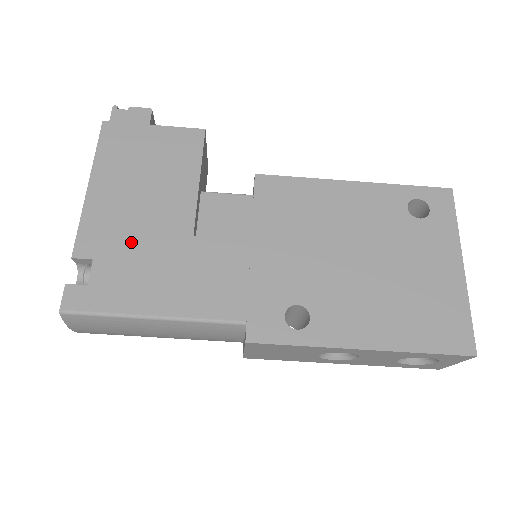
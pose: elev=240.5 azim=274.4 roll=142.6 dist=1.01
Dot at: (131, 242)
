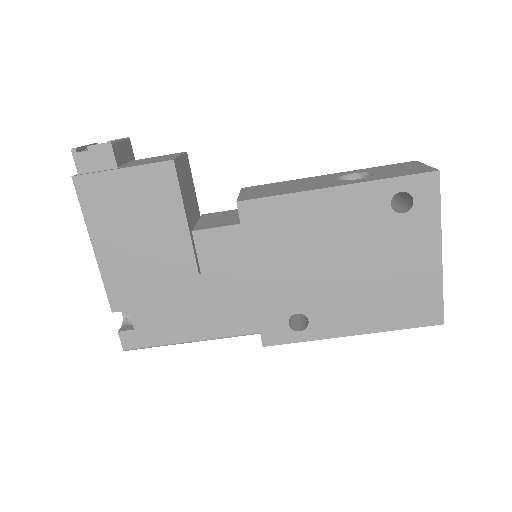
Dot at: (151, 291)
